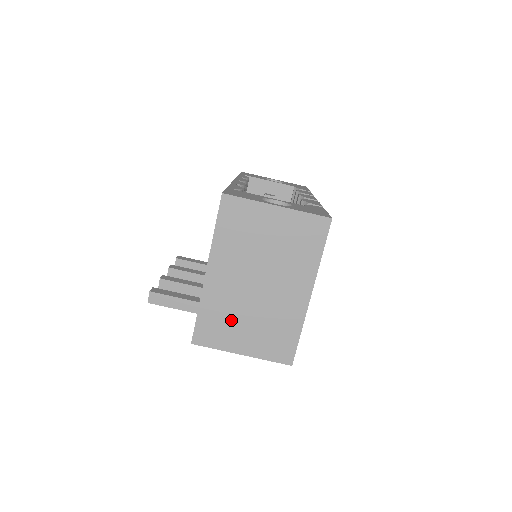
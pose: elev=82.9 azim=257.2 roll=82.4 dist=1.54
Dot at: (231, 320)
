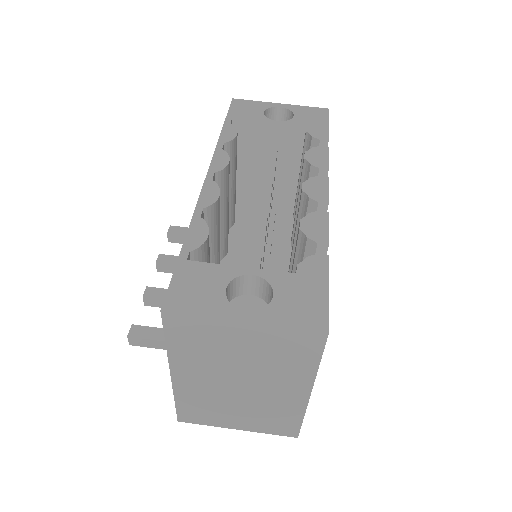
Dot at: (216, 408)
